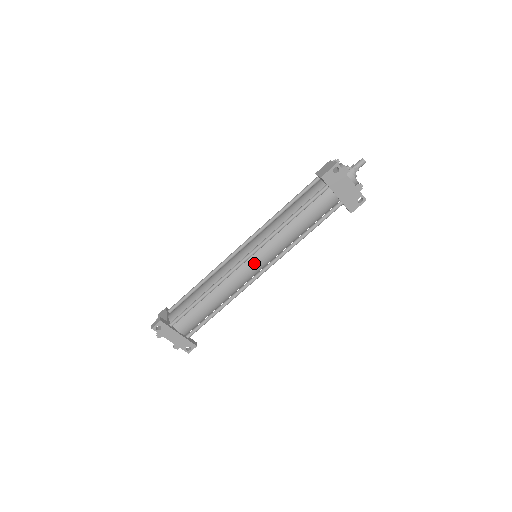
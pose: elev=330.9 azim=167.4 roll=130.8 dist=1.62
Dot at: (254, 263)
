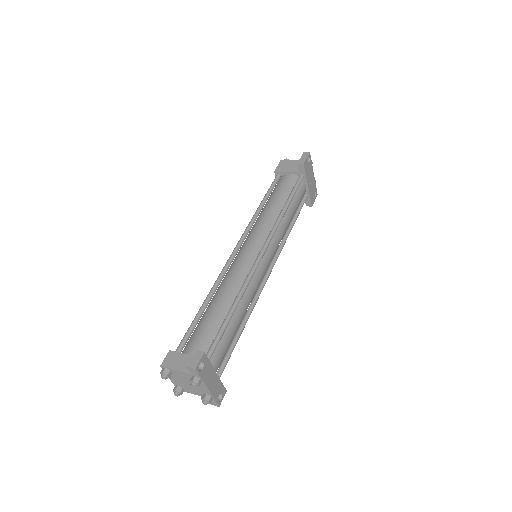
Dot at: (267, 258)
